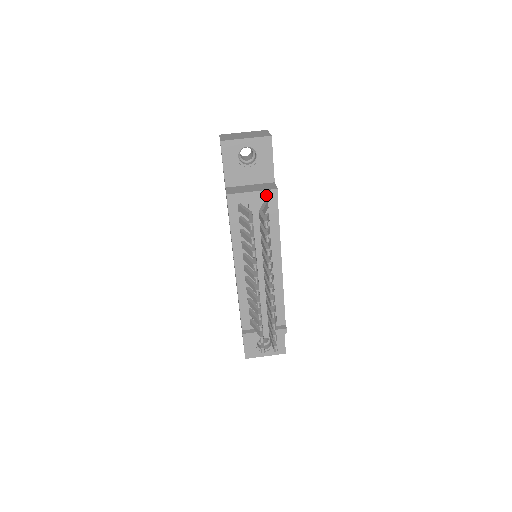
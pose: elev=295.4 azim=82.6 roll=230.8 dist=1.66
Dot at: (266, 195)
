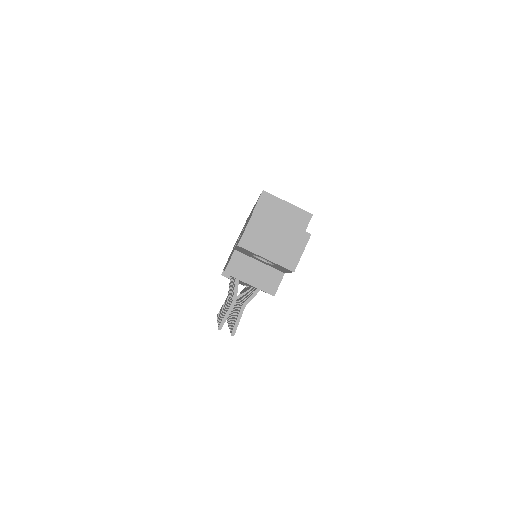
Dot at: (262, 290)
